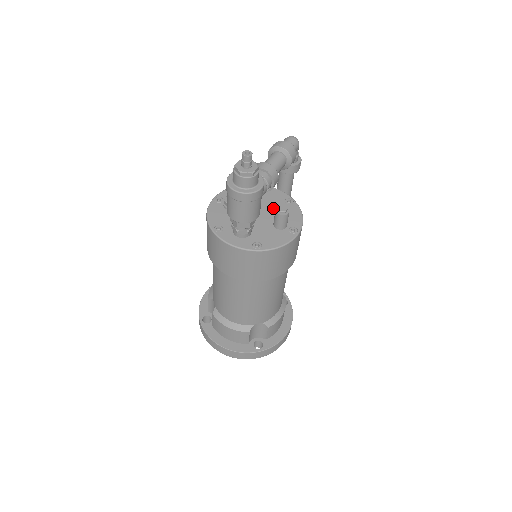
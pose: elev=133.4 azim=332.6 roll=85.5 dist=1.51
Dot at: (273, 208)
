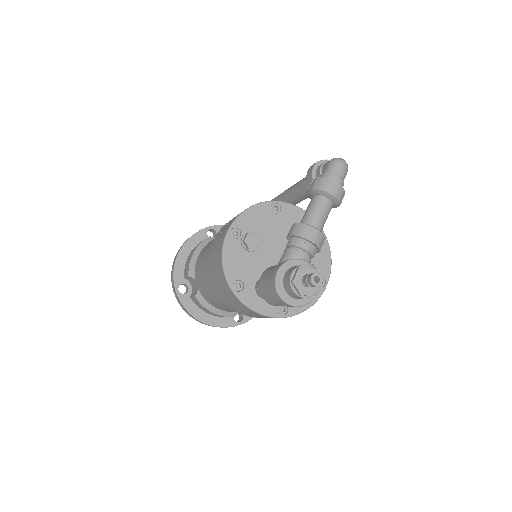
Dot at: occluded
